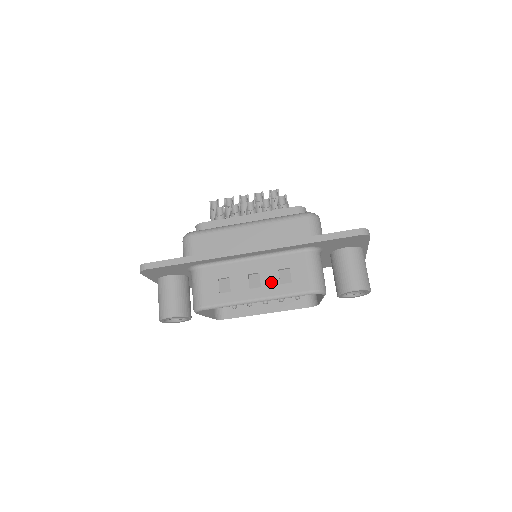
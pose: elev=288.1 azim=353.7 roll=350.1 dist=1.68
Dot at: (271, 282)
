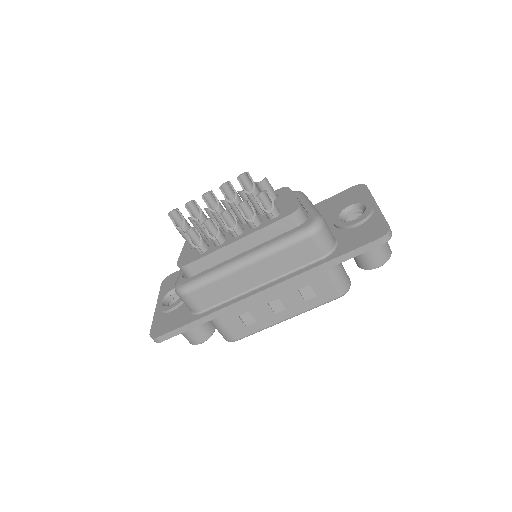
Dot at: (295, 302)
